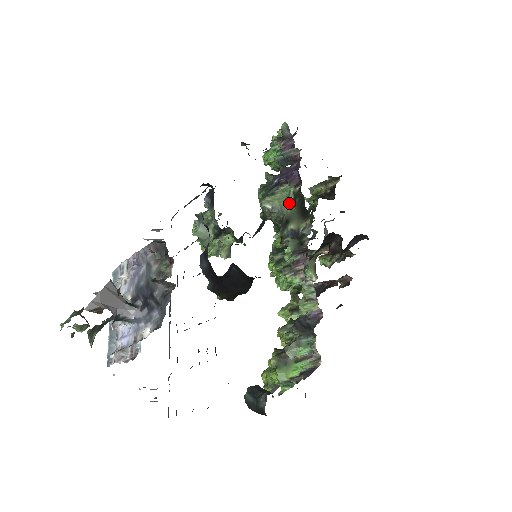
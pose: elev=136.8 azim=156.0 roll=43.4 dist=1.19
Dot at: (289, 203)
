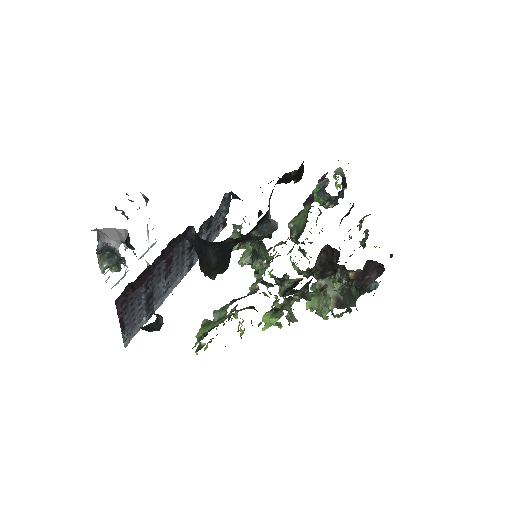
Dot at: (304, 220)
